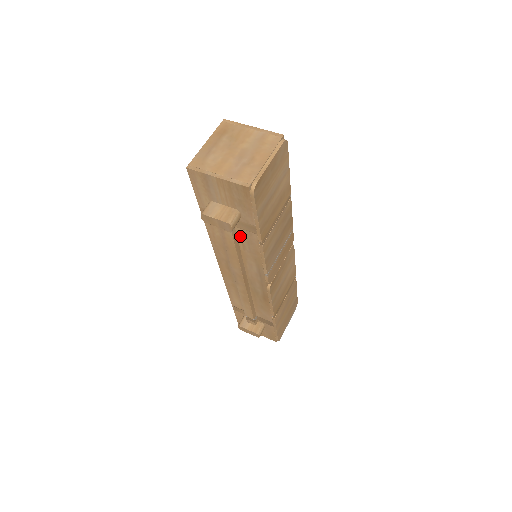
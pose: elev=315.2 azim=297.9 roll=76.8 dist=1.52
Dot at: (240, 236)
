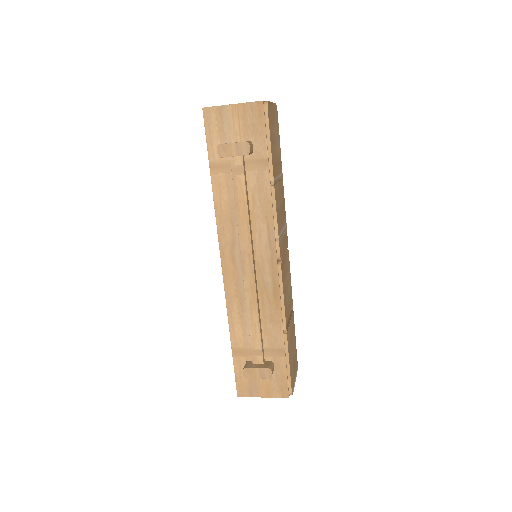
Dot at: (250, 185)
